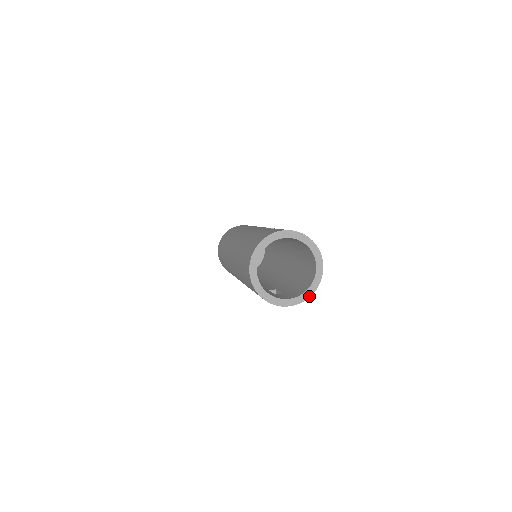
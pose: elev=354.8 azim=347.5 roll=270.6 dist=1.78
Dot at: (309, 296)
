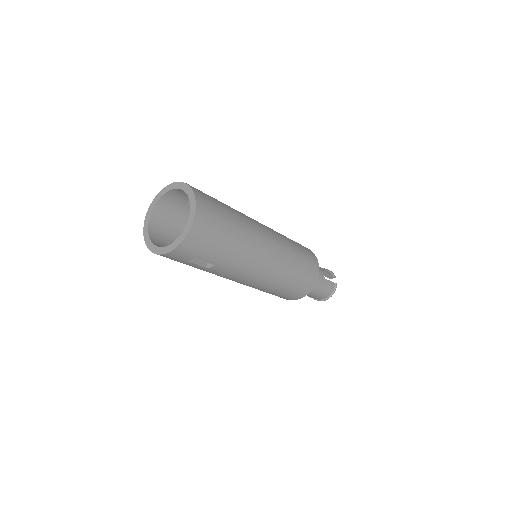
Dot at: (186, 234)
